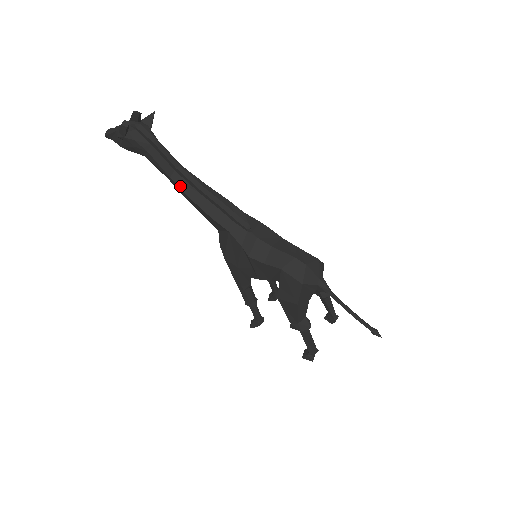
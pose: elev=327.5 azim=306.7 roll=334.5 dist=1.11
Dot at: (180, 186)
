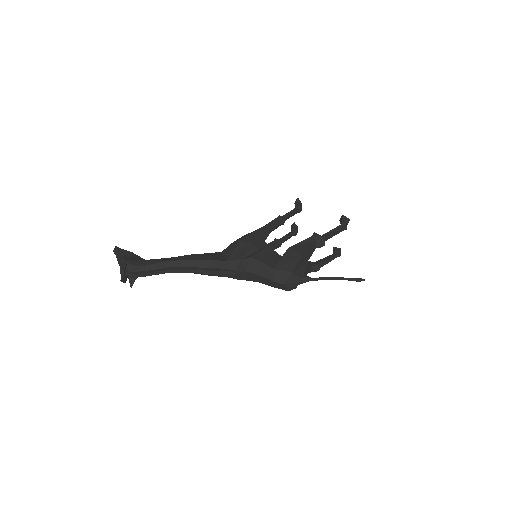
Dot at: occluded
